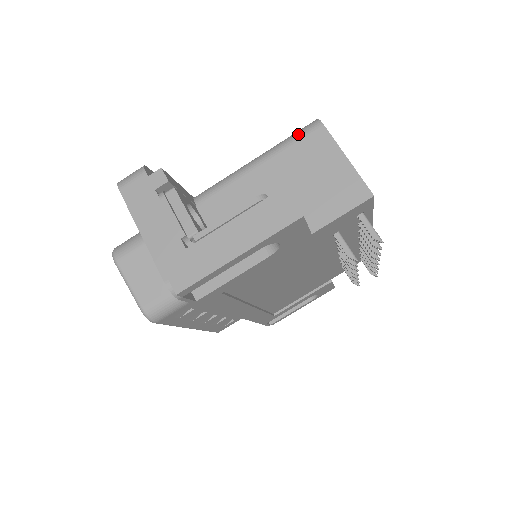
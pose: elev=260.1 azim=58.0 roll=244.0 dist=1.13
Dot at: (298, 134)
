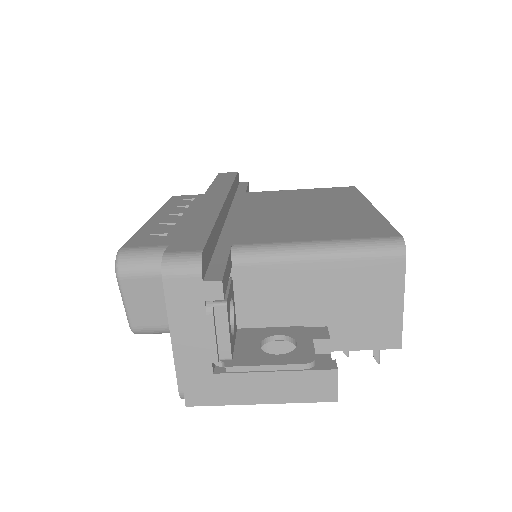
Dot at: (376, 251)
